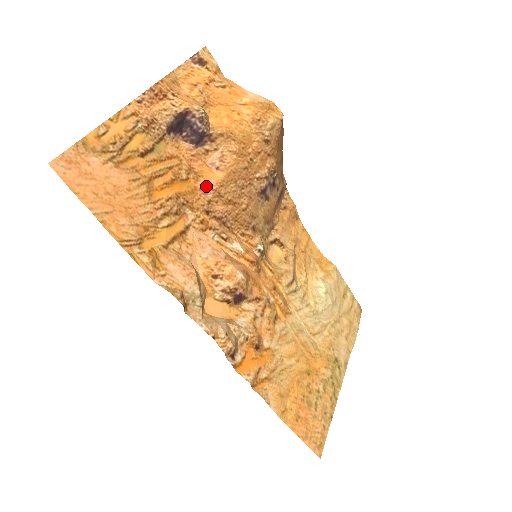
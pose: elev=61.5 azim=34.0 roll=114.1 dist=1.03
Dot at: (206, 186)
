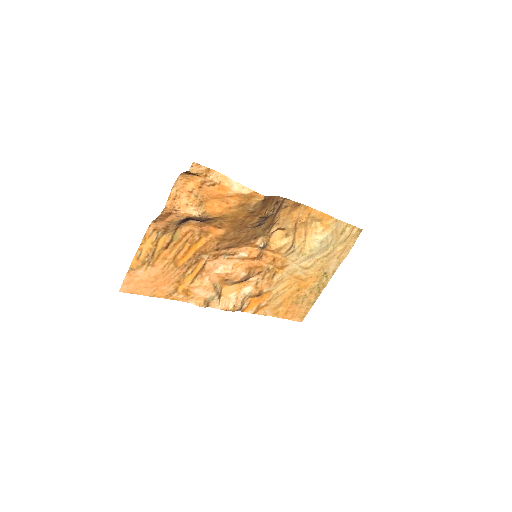
Dot at: (214, 237)
